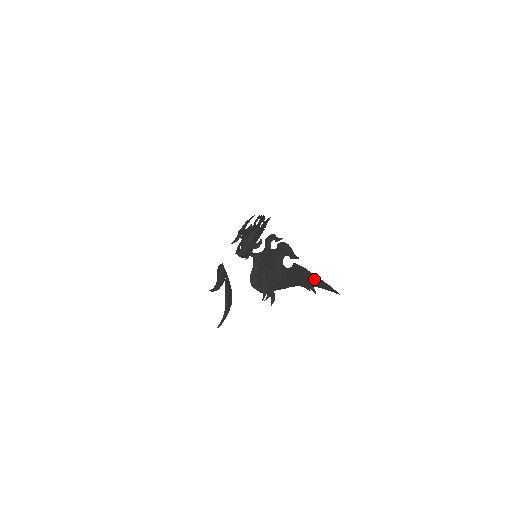
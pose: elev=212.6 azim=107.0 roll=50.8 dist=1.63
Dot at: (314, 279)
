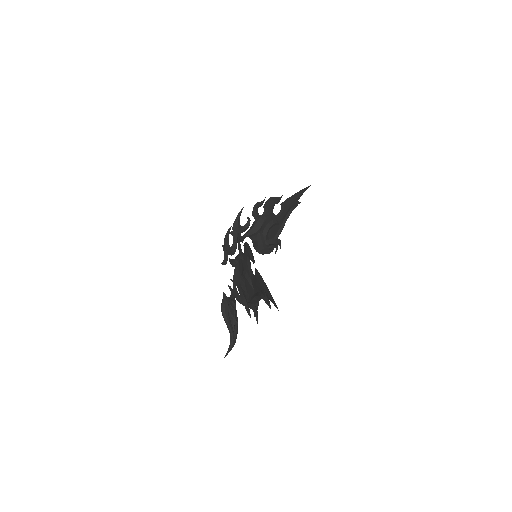
Dot at: (265, 290)
